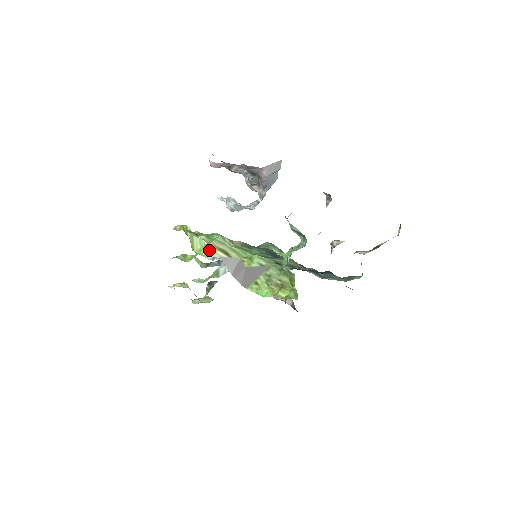
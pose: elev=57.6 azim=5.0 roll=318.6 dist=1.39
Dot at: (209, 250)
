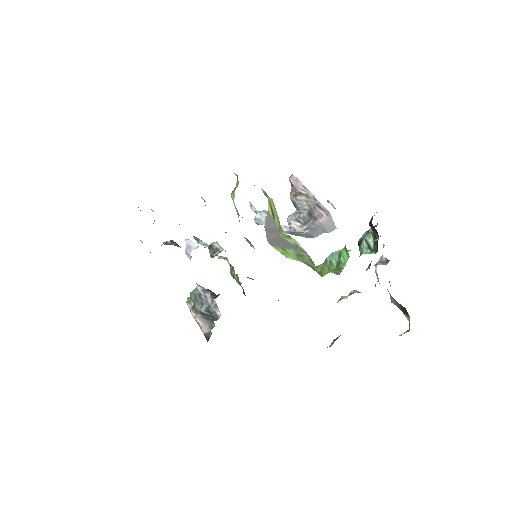
Dot at: occluded
